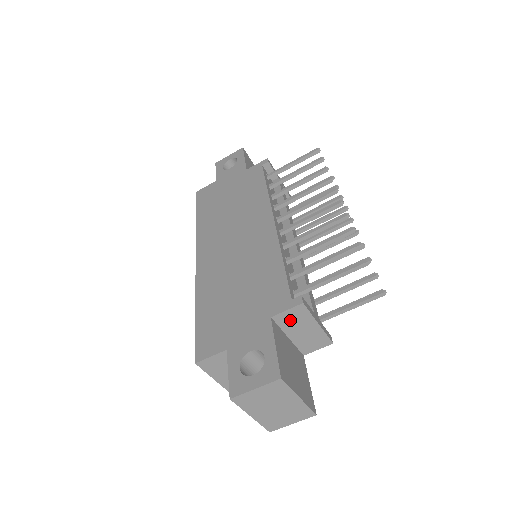
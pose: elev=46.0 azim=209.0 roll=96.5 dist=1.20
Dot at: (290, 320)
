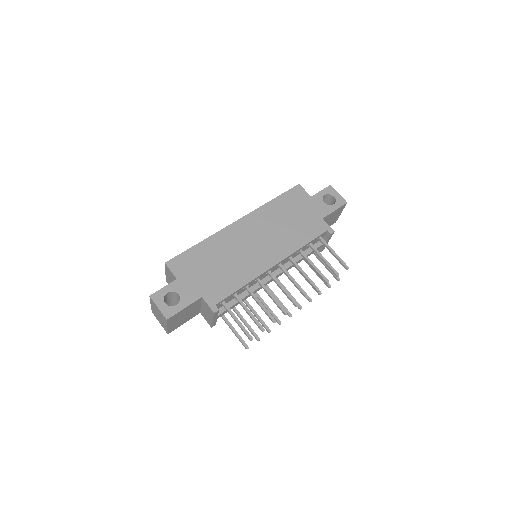
Dot at: (206, 306)
